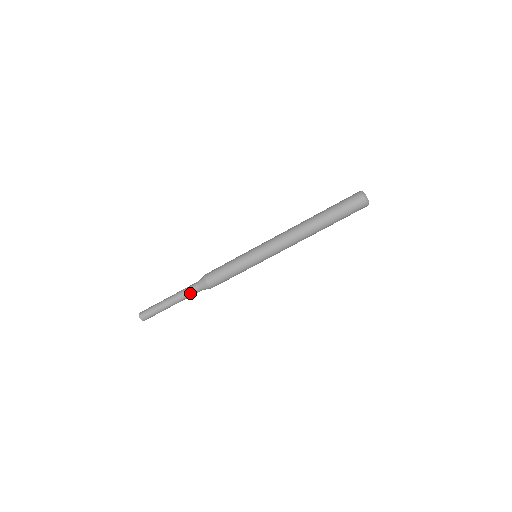
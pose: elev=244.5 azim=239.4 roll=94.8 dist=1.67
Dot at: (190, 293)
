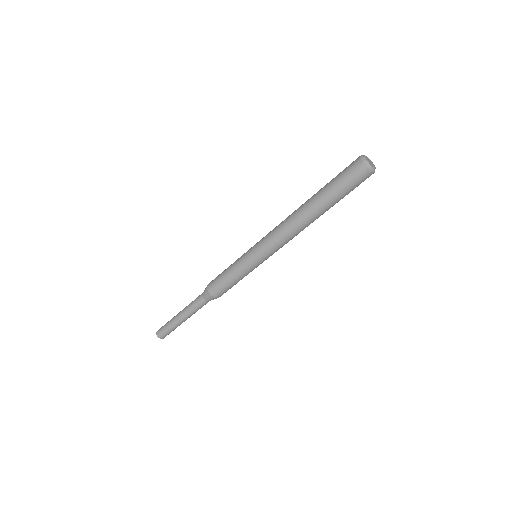
Dot at: occluded
